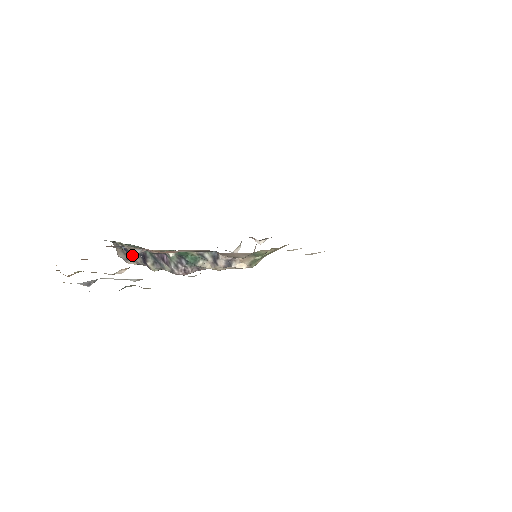
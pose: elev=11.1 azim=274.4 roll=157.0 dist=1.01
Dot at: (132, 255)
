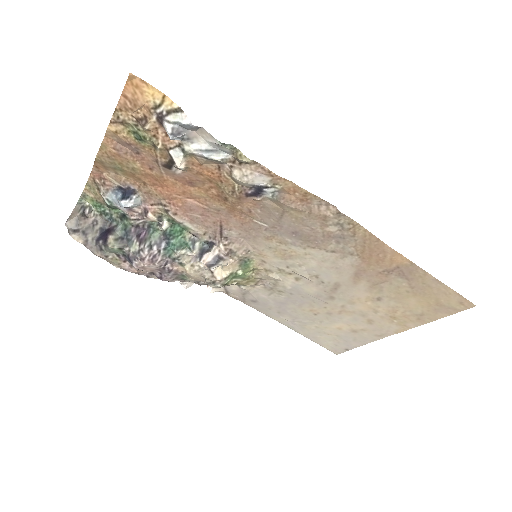
Dot at: (132, 200)
